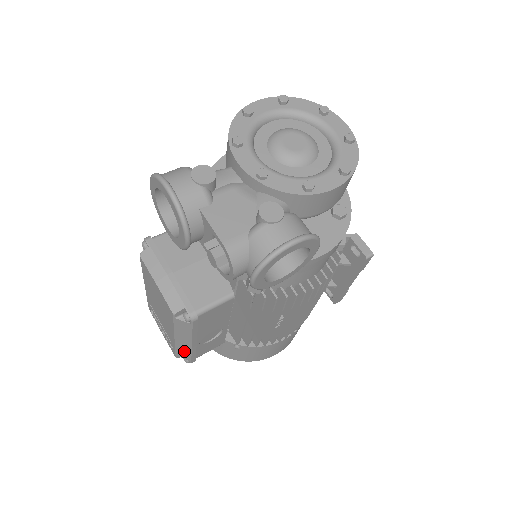
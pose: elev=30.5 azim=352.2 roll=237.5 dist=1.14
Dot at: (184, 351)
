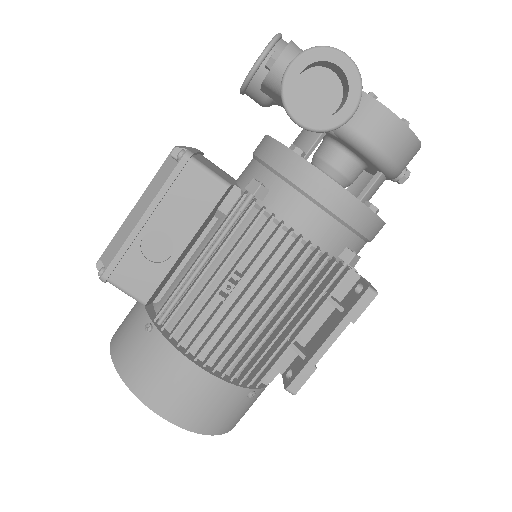
Dot at: (120, 240)
